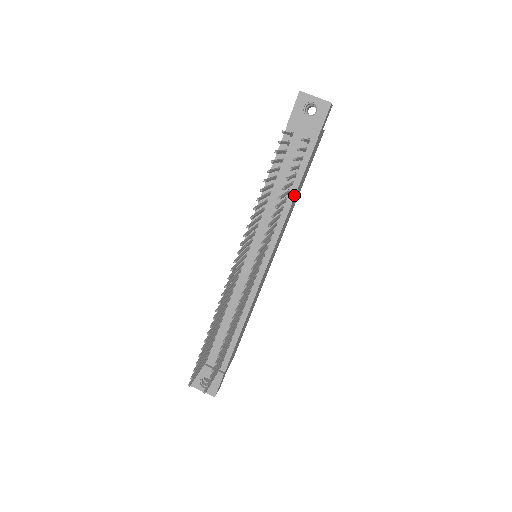
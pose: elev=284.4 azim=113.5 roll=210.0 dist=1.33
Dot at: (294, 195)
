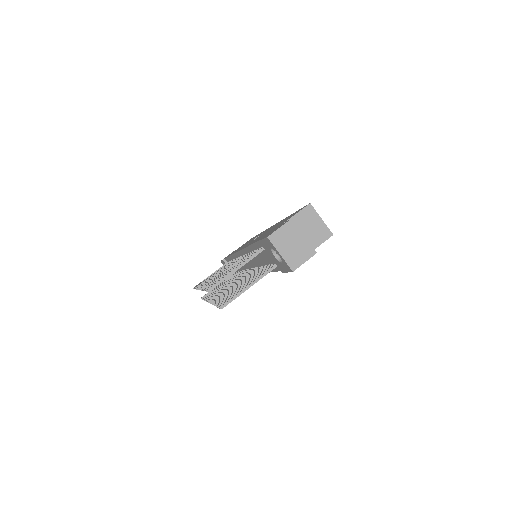
Dot at: occluded
